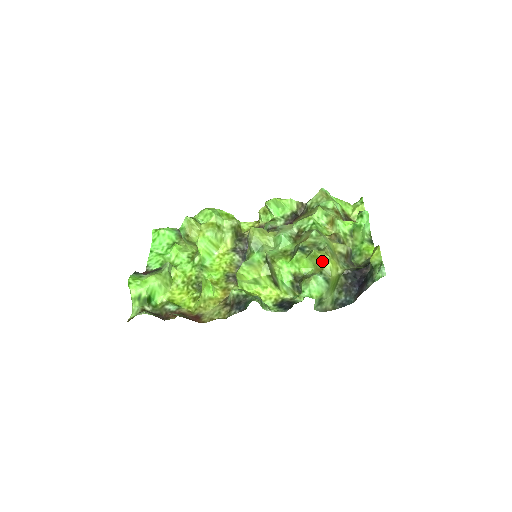
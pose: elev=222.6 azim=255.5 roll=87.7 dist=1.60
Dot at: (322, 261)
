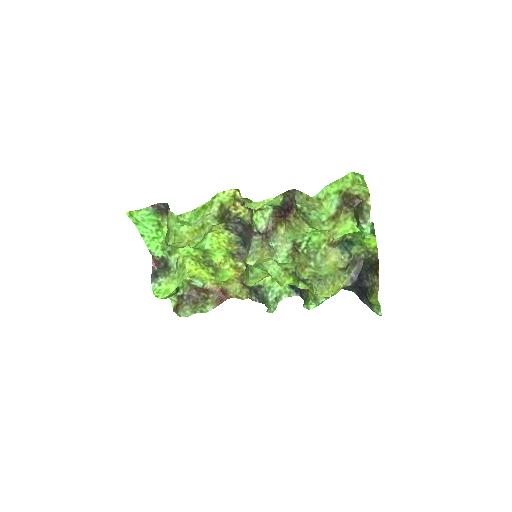
Dot at: occluded
